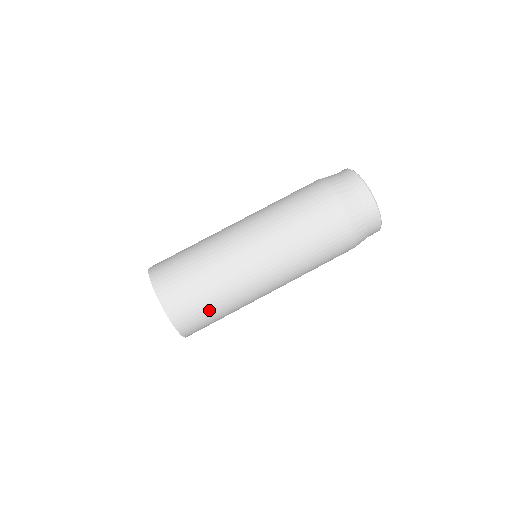
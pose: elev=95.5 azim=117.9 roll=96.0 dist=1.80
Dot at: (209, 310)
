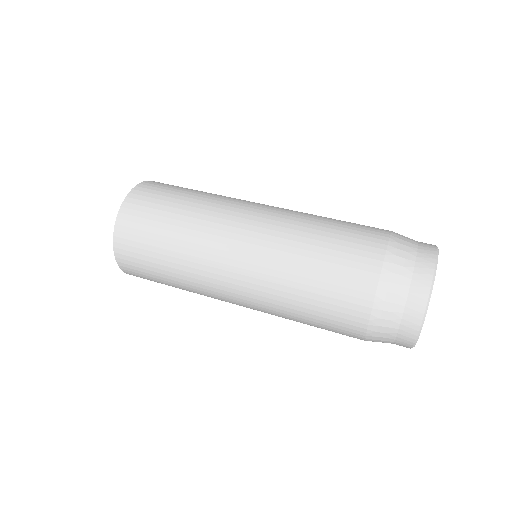
Dot at: (155, 256)
